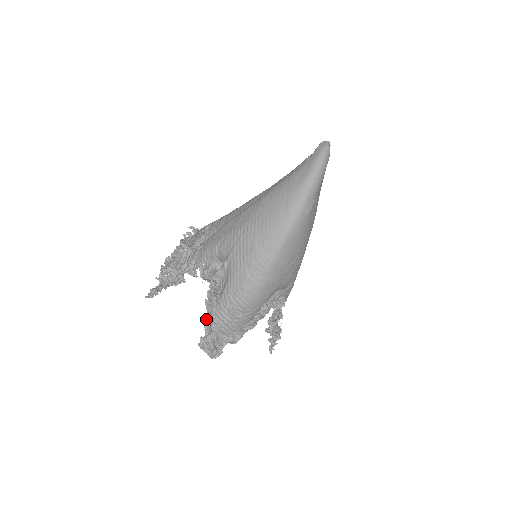
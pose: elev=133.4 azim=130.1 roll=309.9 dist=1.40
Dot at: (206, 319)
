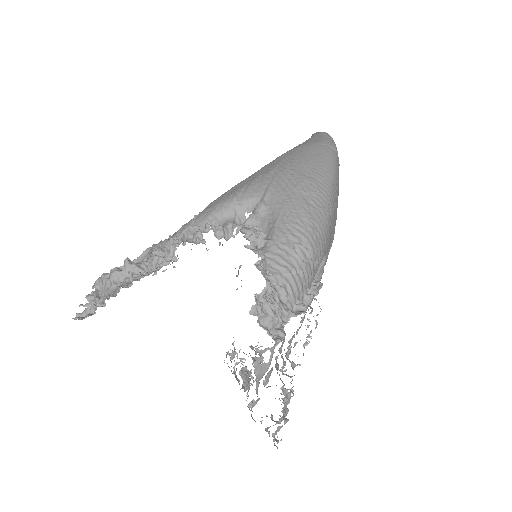
Dot at: (259, 264)
